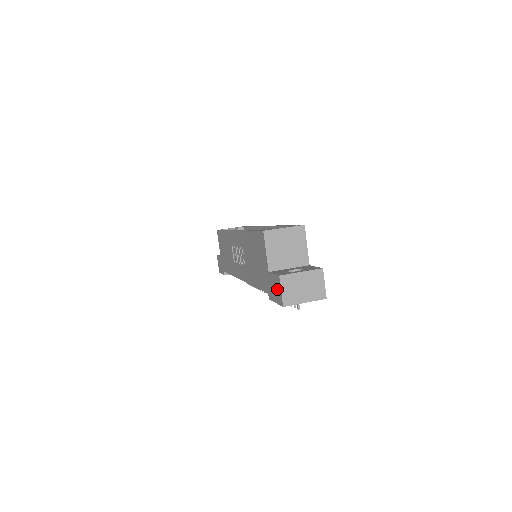
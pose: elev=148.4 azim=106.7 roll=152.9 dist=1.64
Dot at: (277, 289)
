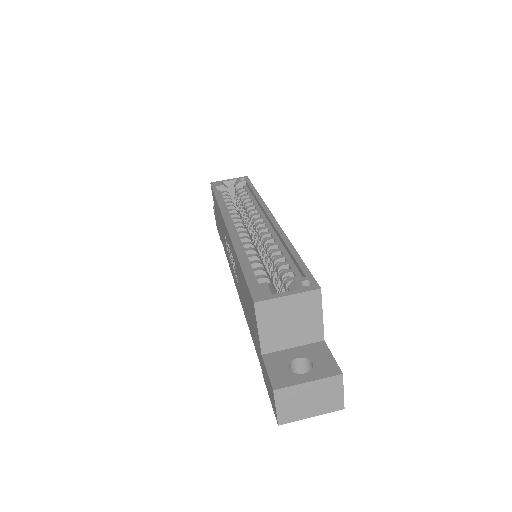
Dot at: (271, 395)
